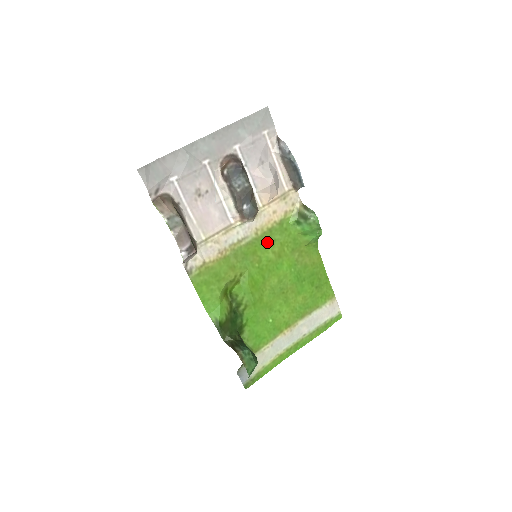
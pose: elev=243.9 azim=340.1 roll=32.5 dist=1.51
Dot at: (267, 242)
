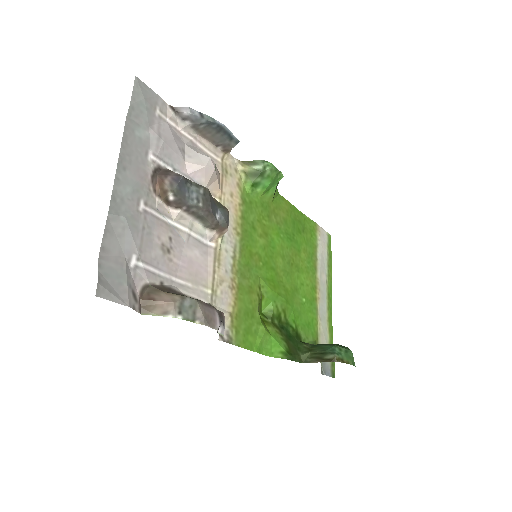
Dot at: (250, 232)
